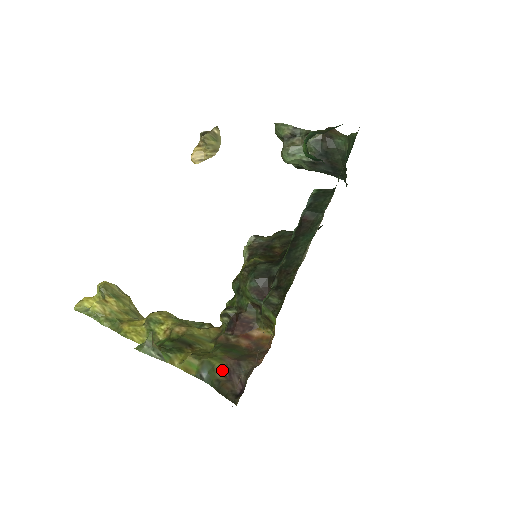
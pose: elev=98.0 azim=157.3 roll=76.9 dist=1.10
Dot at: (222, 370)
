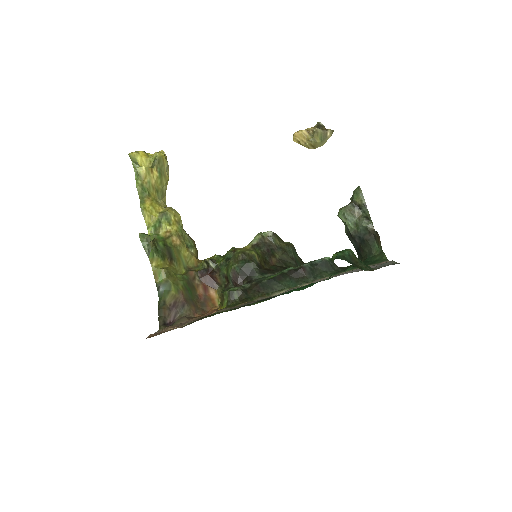
Dot at: (172, 298)
